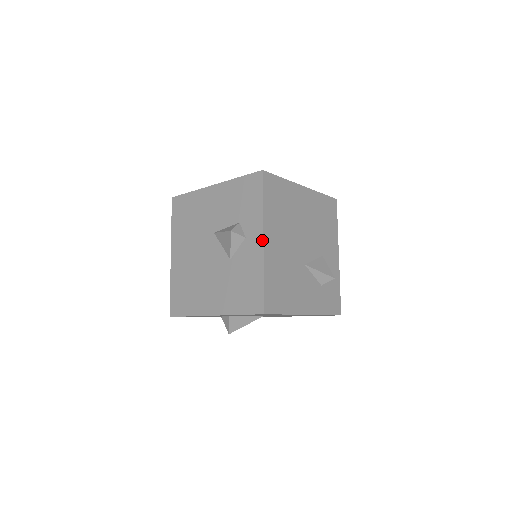
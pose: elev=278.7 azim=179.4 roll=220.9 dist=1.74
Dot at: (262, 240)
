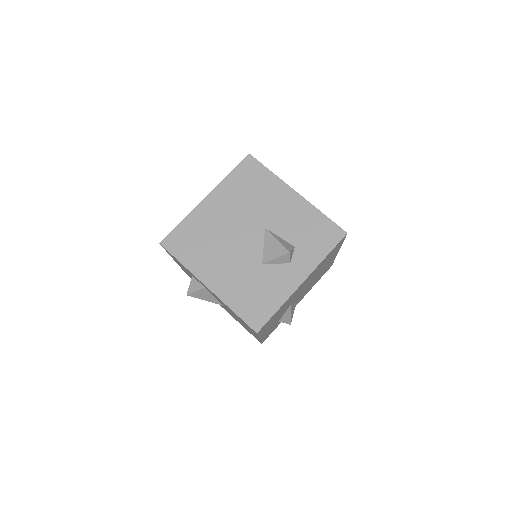
Dot at: (303, 281)
